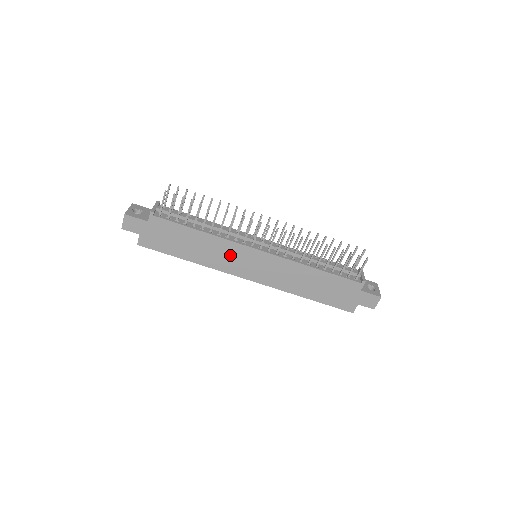
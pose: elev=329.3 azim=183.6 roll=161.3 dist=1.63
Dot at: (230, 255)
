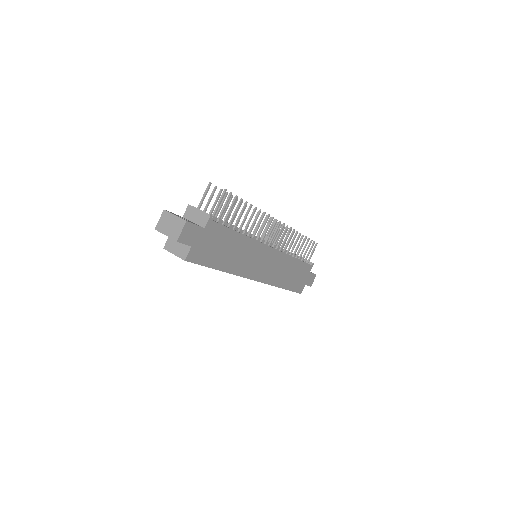
Dot at: (253, 257)
